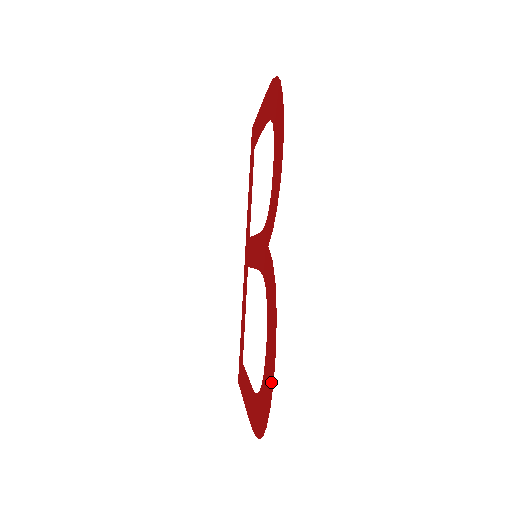
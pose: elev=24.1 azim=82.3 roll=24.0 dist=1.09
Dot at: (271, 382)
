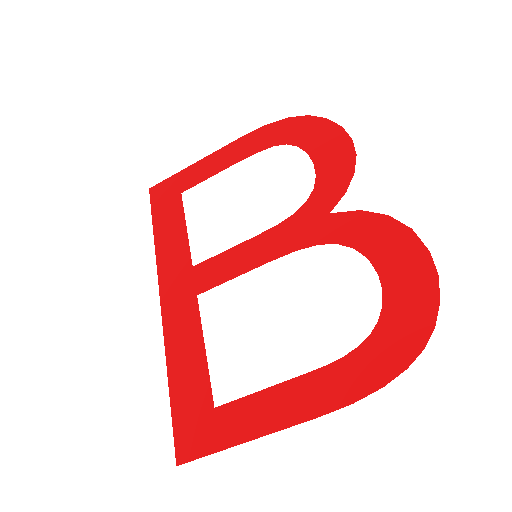
Dot at: (428, 280)
